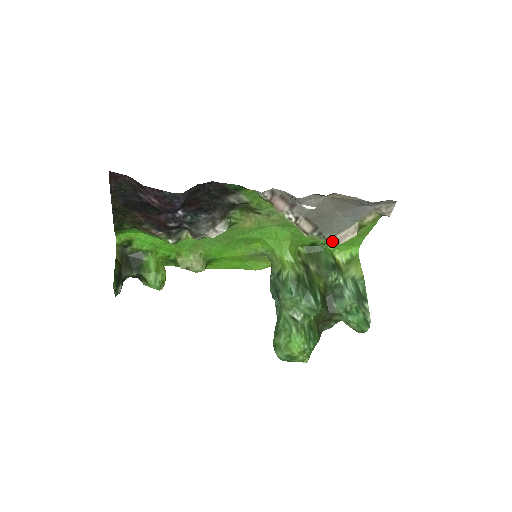
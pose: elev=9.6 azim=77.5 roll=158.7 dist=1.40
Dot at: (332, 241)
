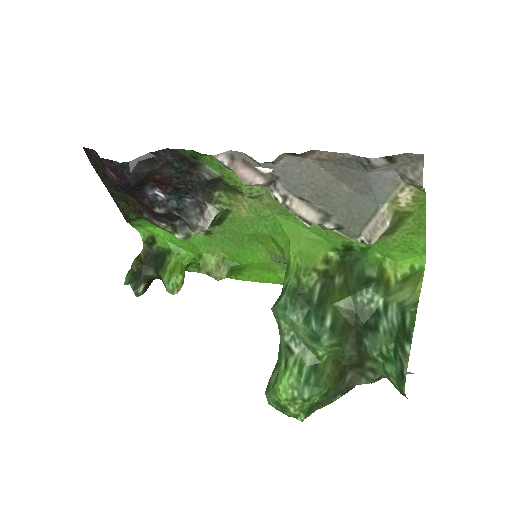
Dot at: (361, 239)
